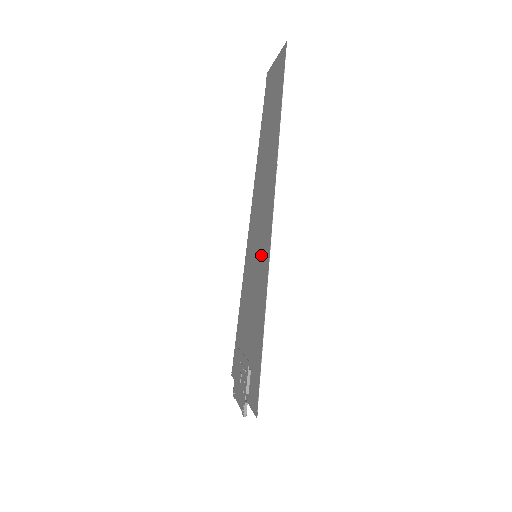
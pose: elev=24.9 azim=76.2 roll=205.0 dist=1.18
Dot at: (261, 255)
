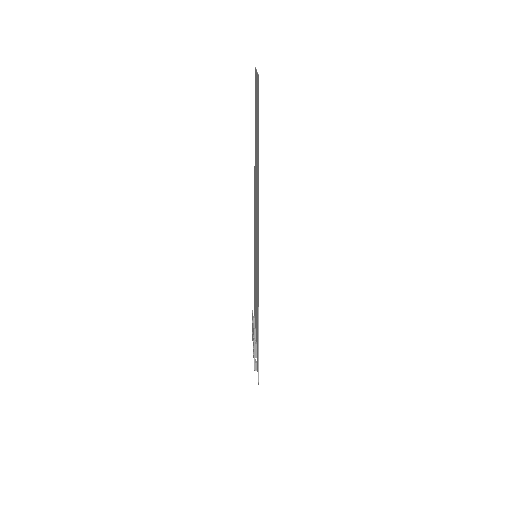
Dot at: occluded
